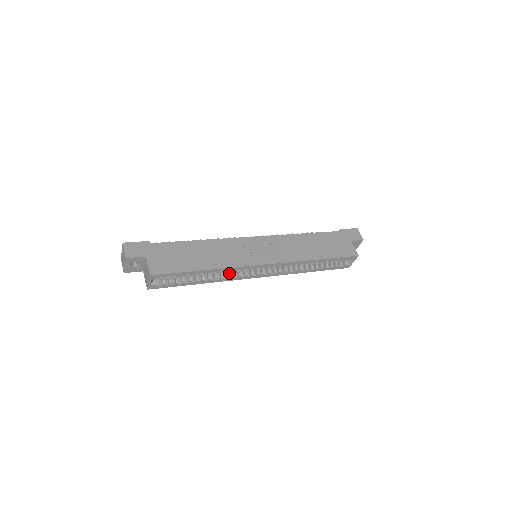
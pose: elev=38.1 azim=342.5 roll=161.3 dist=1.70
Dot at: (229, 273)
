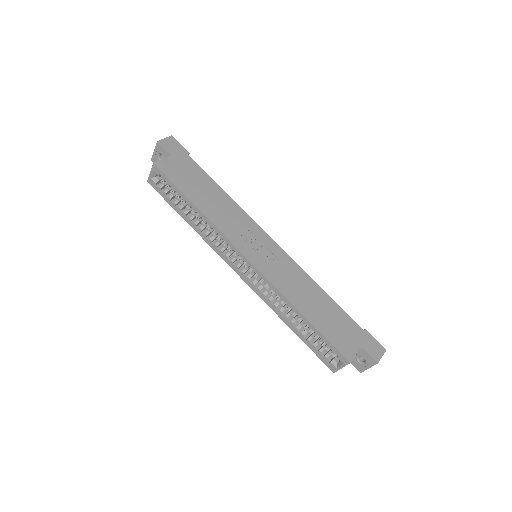
Dot at: occluded
